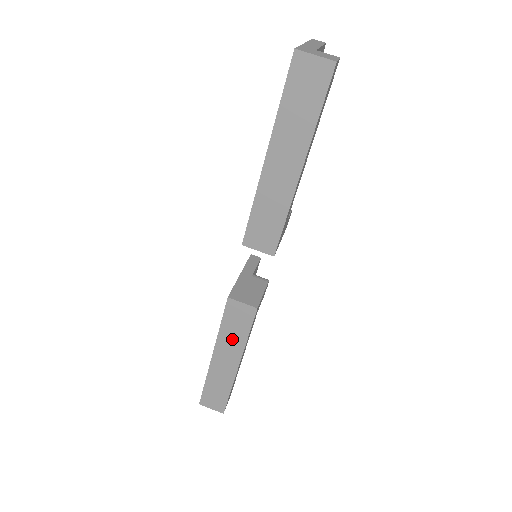
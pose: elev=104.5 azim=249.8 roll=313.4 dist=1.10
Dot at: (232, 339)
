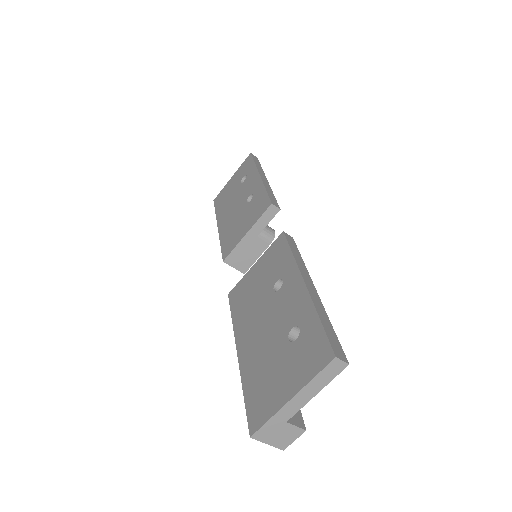
Dot at: occluded
